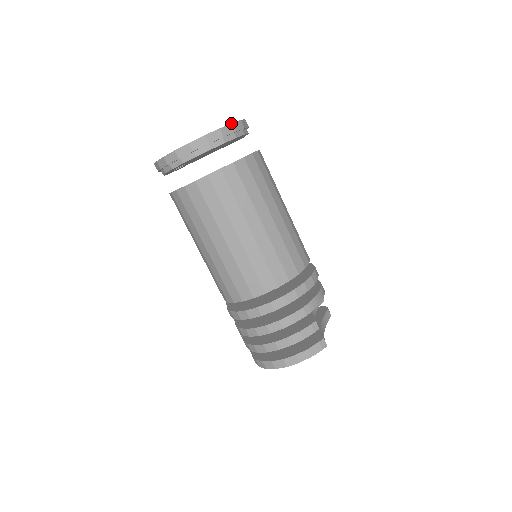
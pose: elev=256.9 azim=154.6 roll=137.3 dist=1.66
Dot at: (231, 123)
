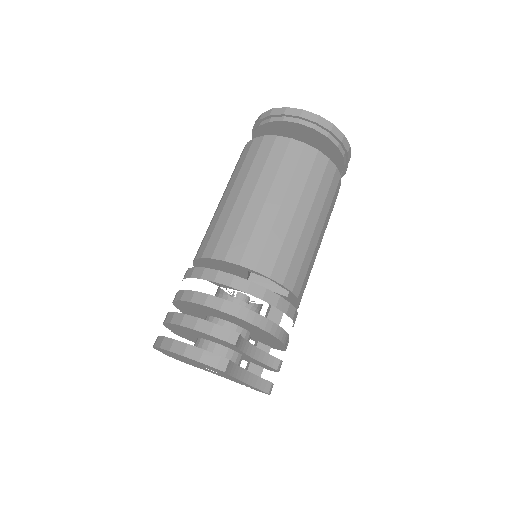
Dot at: occluded
